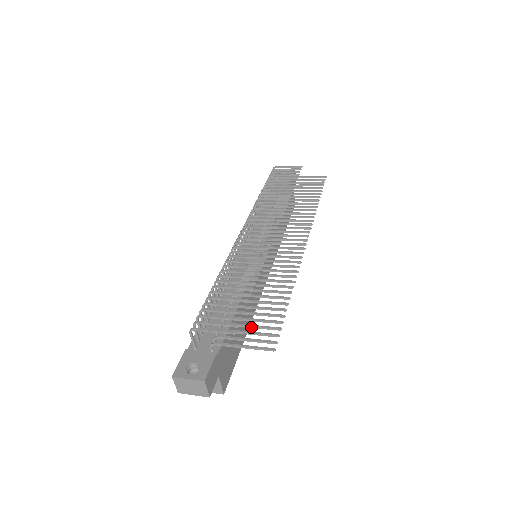
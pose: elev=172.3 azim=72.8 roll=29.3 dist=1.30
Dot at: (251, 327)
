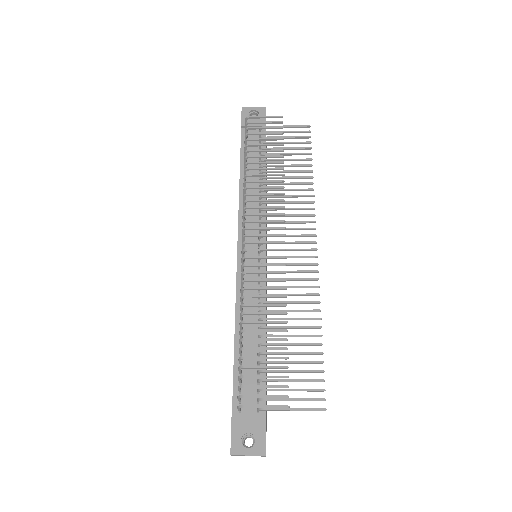
Dot at: occluded
